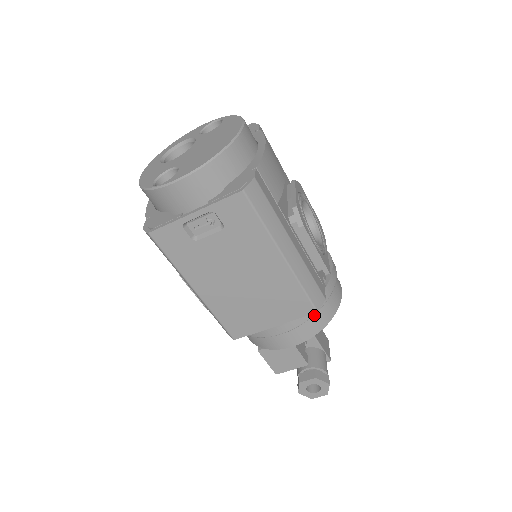
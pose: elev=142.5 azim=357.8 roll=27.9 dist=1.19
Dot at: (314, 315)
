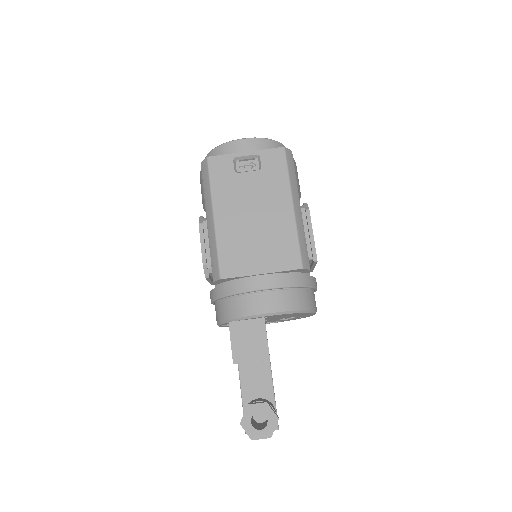
Dot at: (295, 291)
